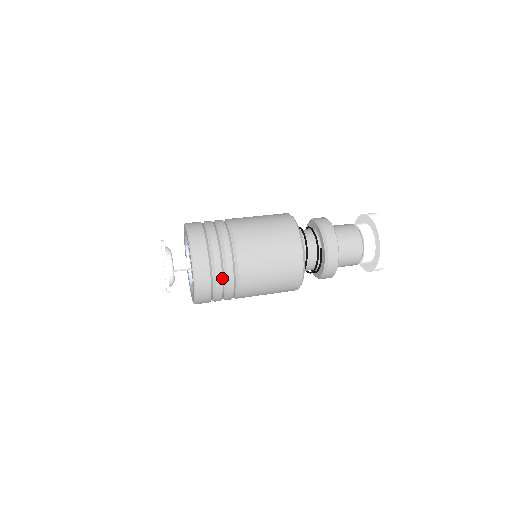
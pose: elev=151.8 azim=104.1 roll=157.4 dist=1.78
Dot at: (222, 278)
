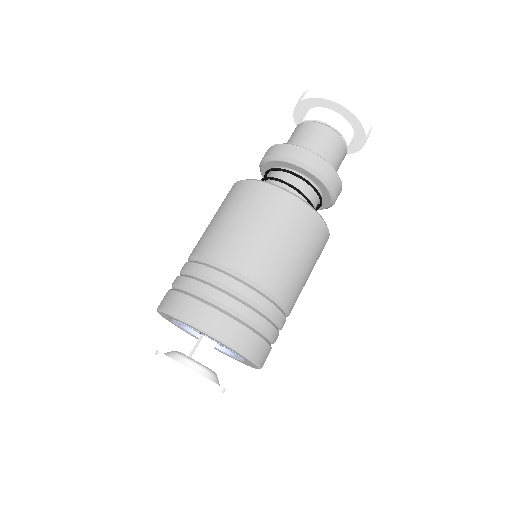
Dot at: occluded
